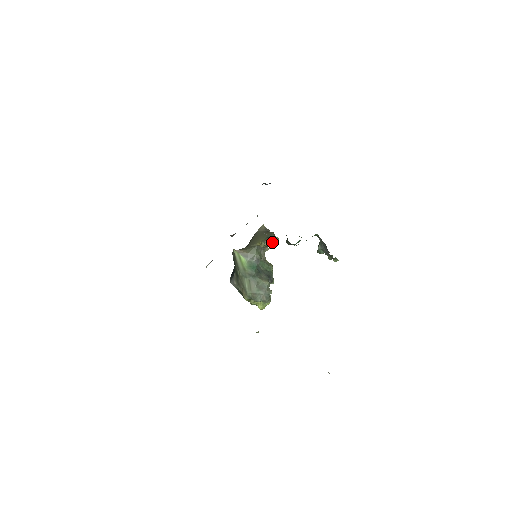
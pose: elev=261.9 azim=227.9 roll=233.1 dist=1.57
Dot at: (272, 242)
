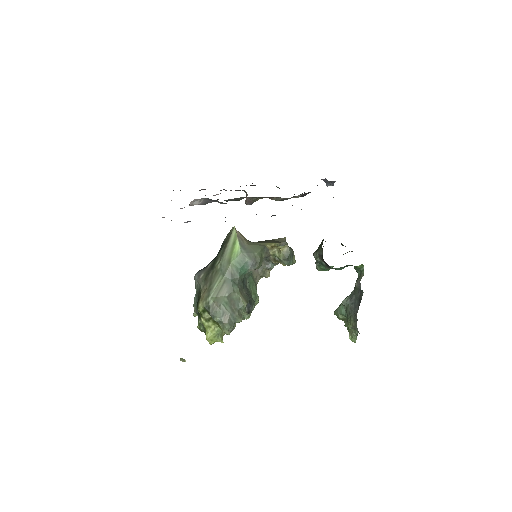
Dot at: (288, 255)
